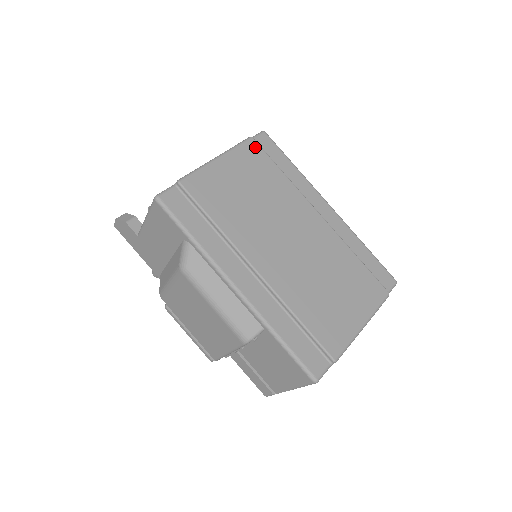
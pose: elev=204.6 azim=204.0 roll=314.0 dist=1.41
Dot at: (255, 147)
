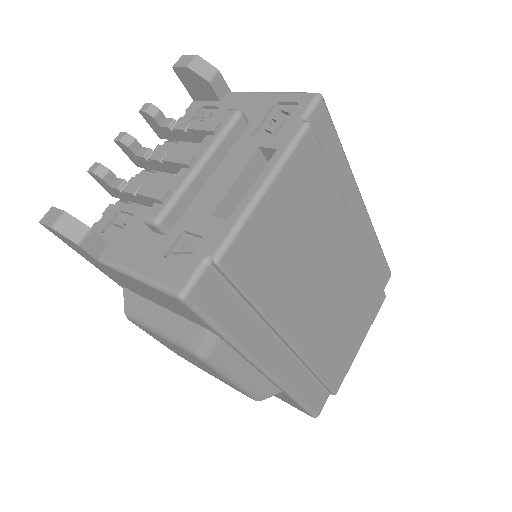
Dot at: (312, 144)
